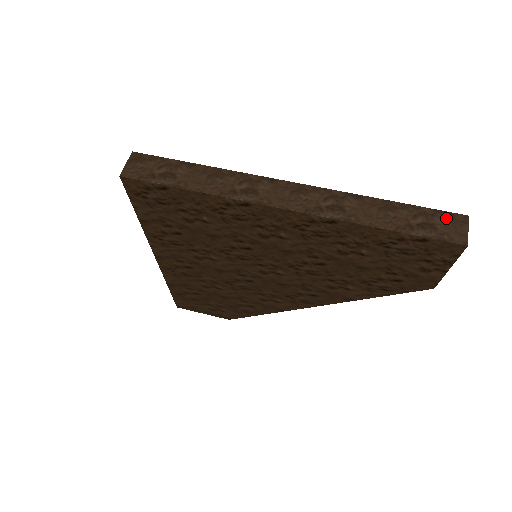
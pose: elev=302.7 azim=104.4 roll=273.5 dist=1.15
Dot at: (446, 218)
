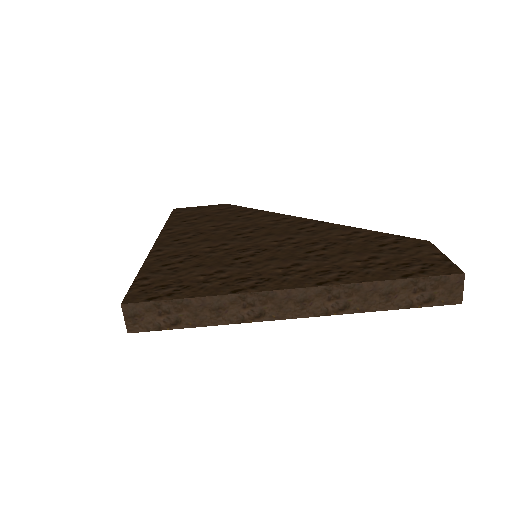
Dot at: (443, 283)
